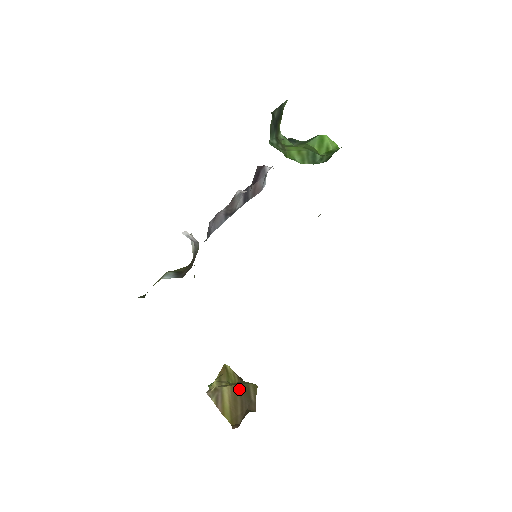
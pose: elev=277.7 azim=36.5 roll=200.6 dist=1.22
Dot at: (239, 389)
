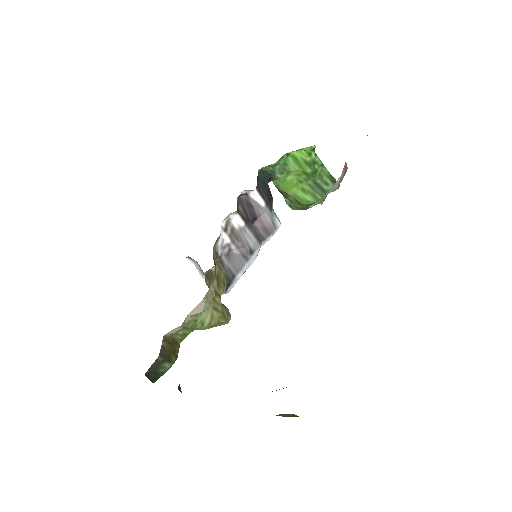
Dot at: occluded
